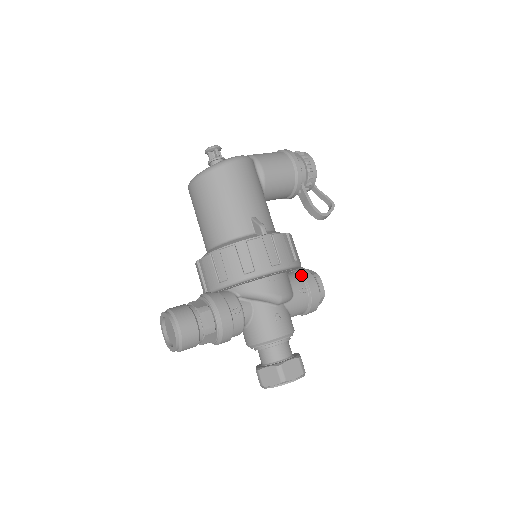
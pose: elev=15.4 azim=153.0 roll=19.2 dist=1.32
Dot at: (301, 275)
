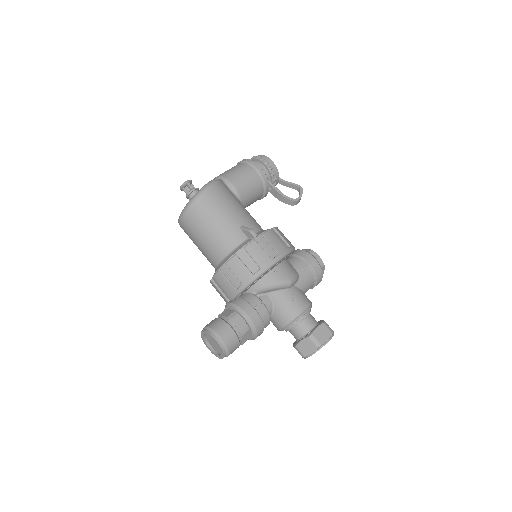
Dot at: (298, 256)
